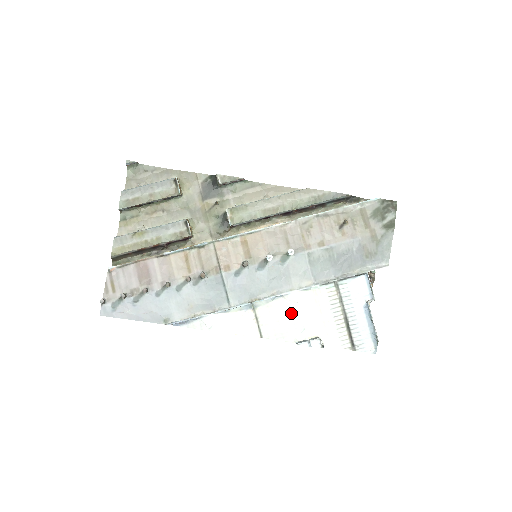
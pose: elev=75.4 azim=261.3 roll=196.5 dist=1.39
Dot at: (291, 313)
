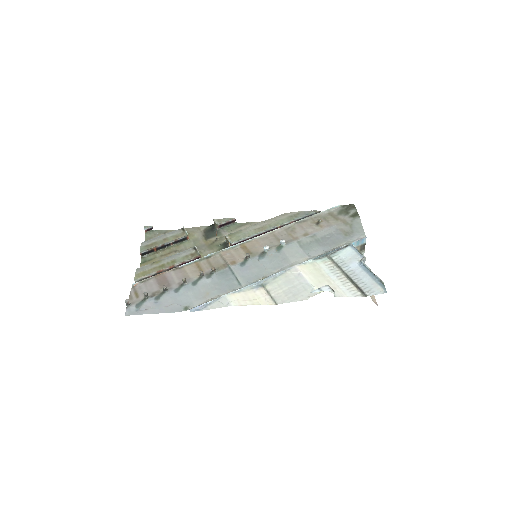
Dot at: (297, 280)
